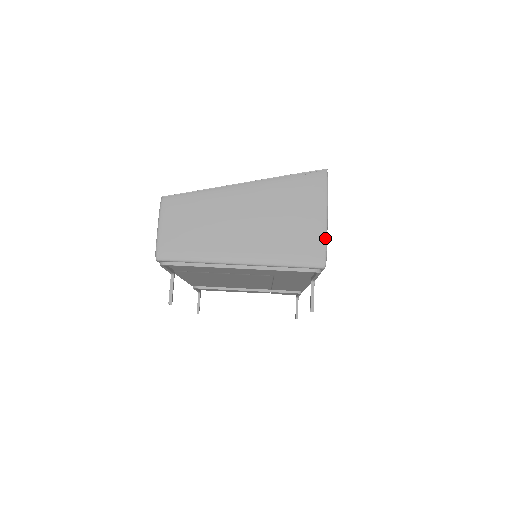
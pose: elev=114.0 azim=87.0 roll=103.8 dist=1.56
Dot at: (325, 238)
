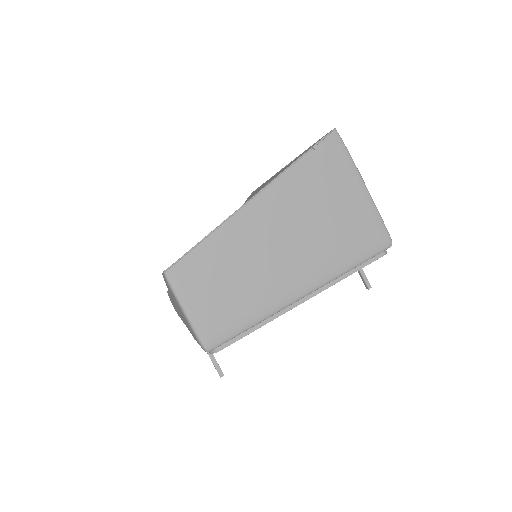
Dot at: (377, 212)
